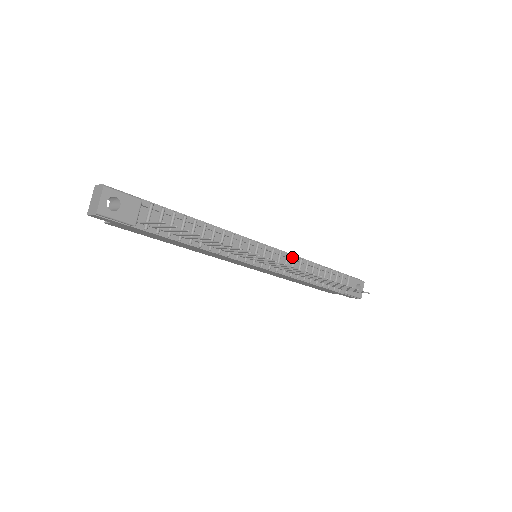
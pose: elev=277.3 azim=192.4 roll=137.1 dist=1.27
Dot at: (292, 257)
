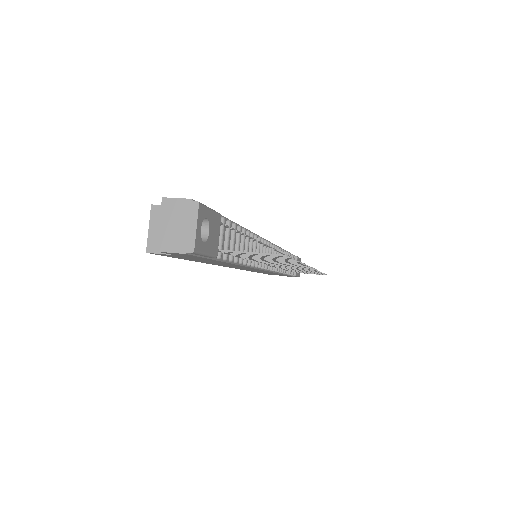
Dot at: occluded
